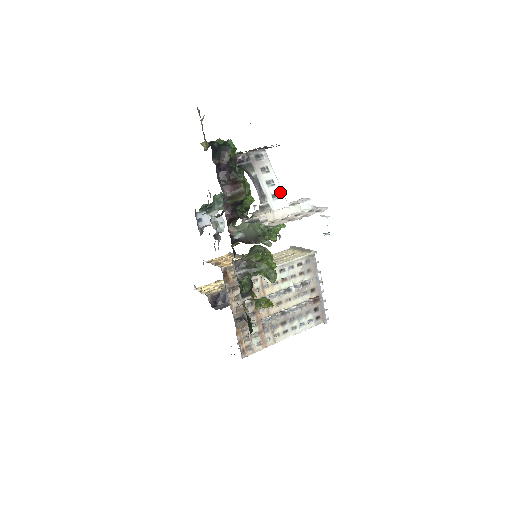
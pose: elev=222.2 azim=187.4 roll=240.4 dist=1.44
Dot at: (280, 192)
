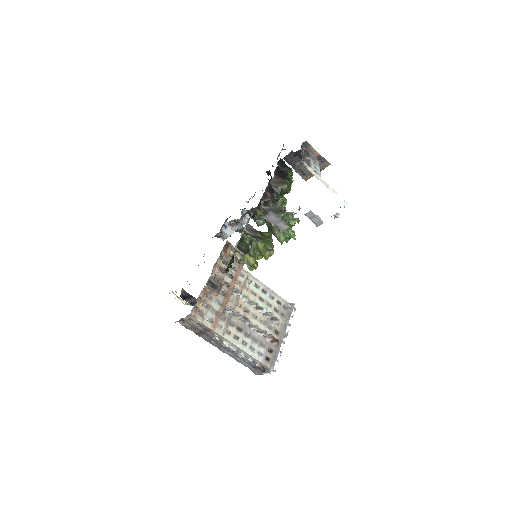
Dot at: (320, 174)
